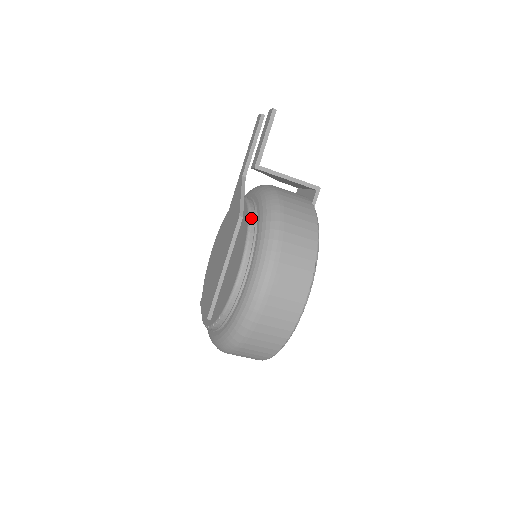
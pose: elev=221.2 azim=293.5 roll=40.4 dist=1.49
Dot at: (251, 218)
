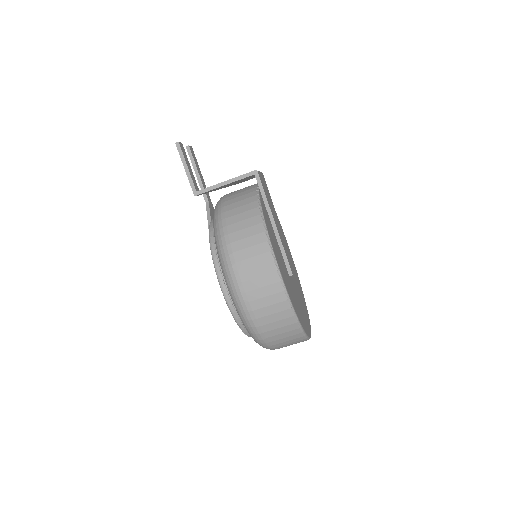
Dot at: (210, 237)
